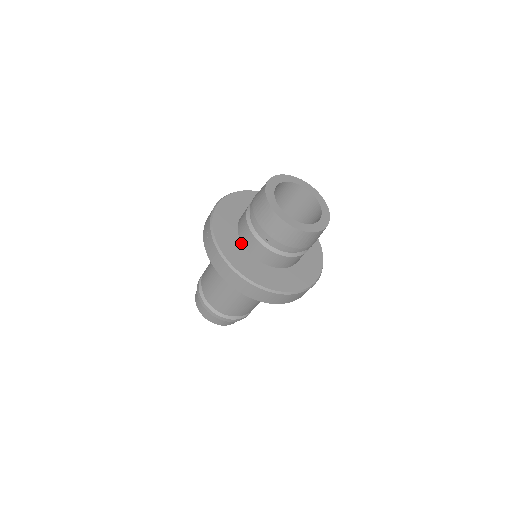
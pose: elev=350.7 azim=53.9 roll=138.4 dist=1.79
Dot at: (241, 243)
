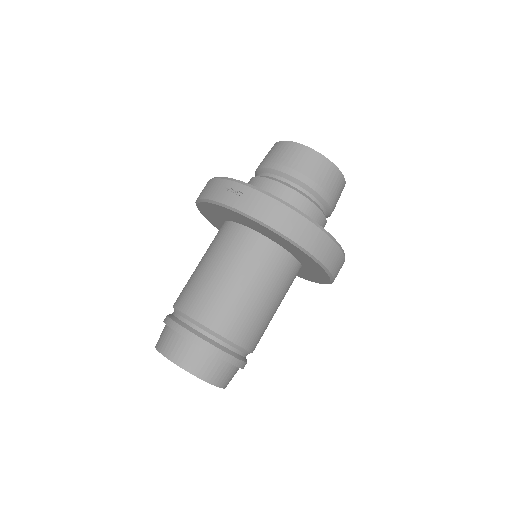
Dot at: occluded
